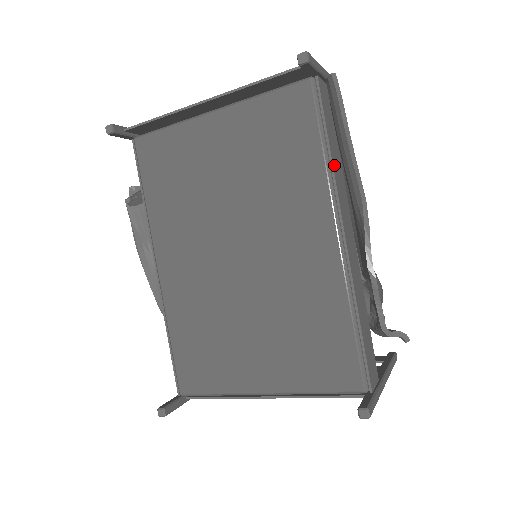
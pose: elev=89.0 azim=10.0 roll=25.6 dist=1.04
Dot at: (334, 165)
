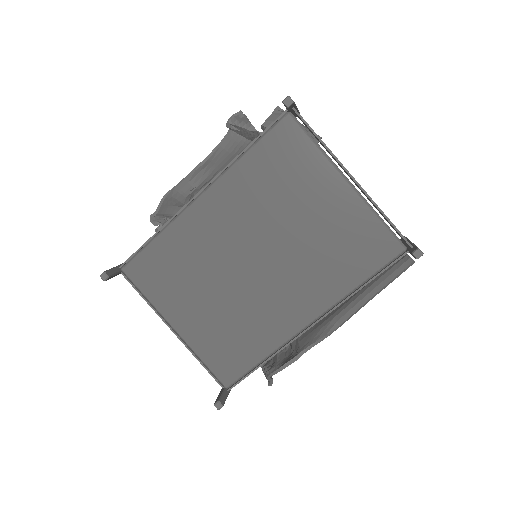
Dot at: (354, 293)
